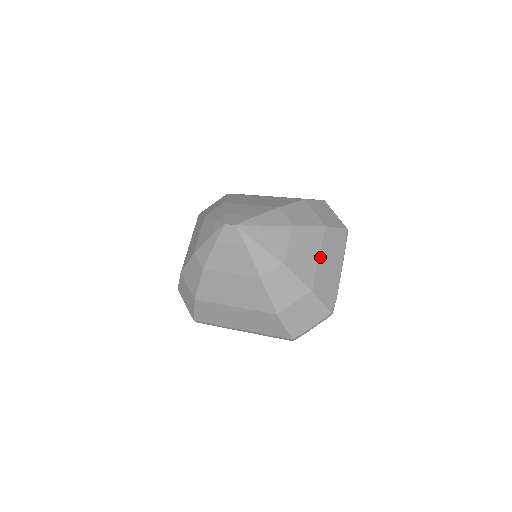
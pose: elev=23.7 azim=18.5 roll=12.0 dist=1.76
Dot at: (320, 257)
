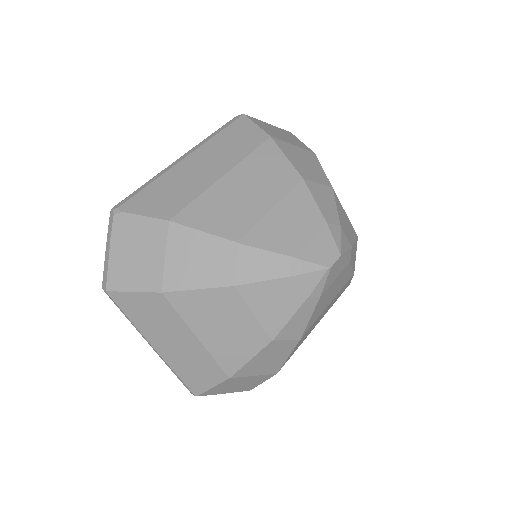
Dot at: occluded
